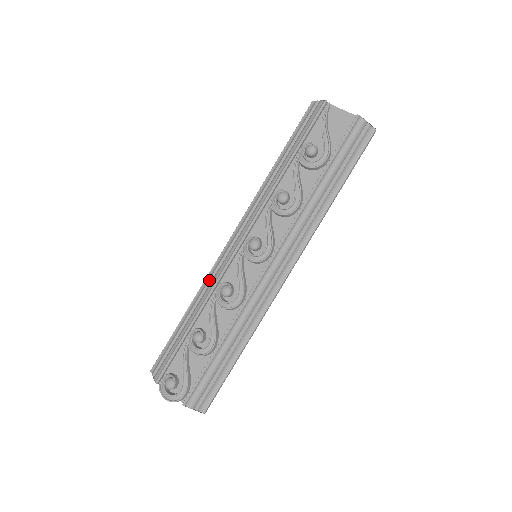
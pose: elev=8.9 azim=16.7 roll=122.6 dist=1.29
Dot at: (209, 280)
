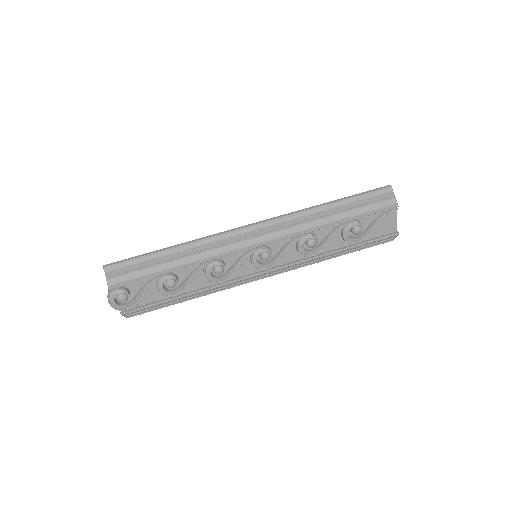
Dot at: (210, 245)
